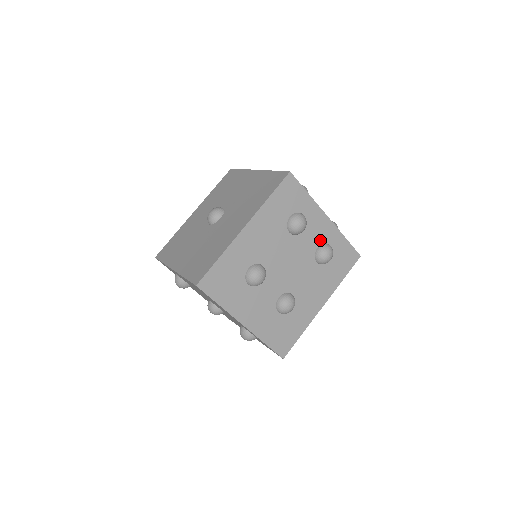
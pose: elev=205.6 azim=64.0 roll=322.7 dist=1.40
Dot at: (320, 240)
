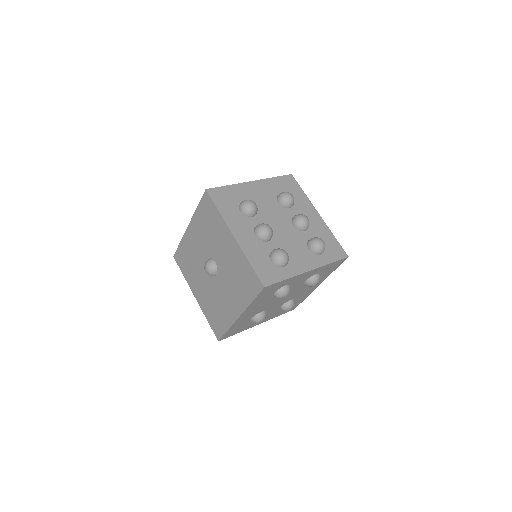
Dot at: (306, 279)
